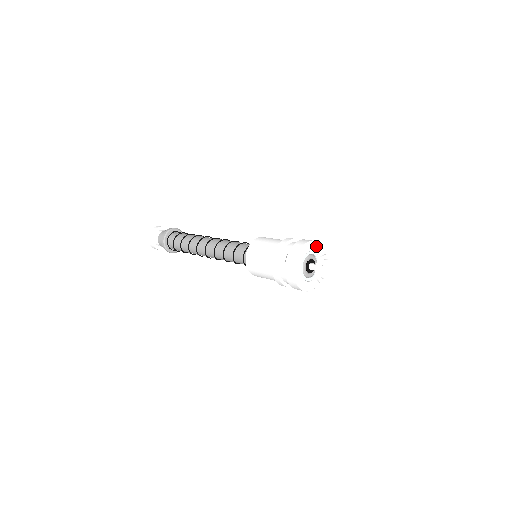
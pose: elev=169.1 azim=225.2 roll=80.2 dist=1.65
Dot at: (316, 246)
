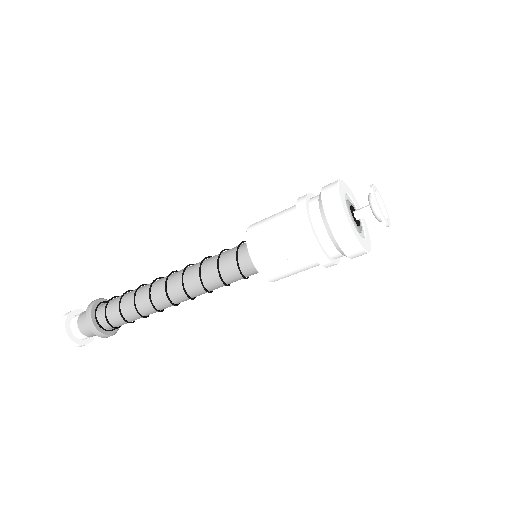
Dot at: (358, 206)
